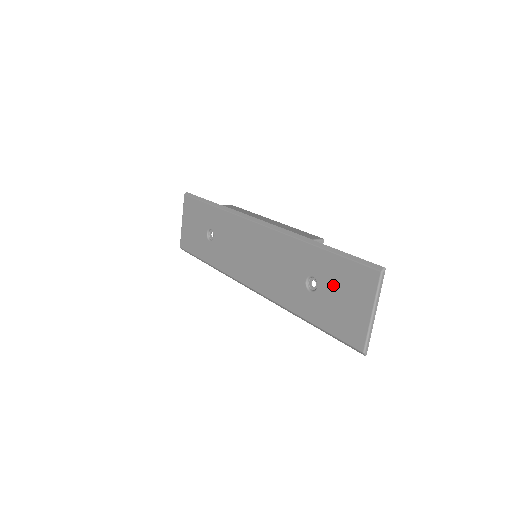
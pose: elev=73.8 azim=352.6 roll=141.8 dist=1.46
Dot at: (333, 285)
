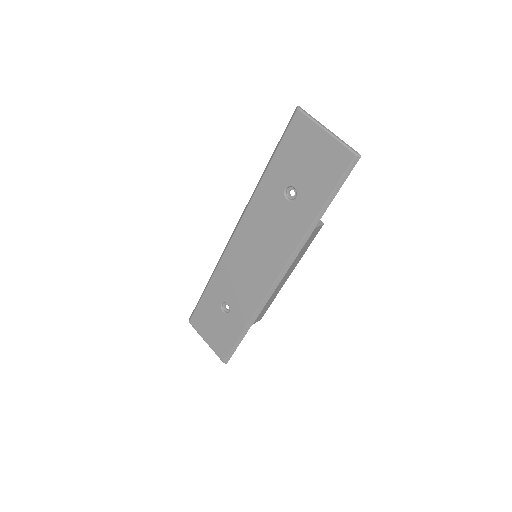
Dot at: (296, 167)
